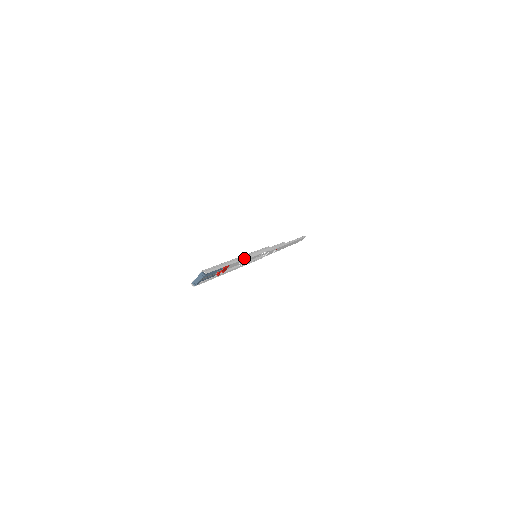
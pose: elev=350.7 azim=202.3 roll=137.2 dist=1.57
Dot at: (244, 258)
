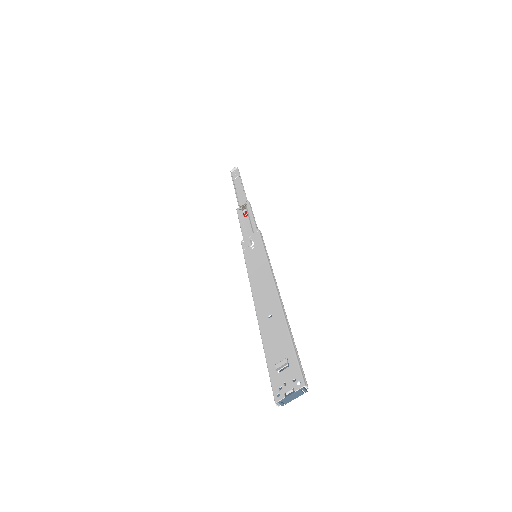
Dot at: occluded
